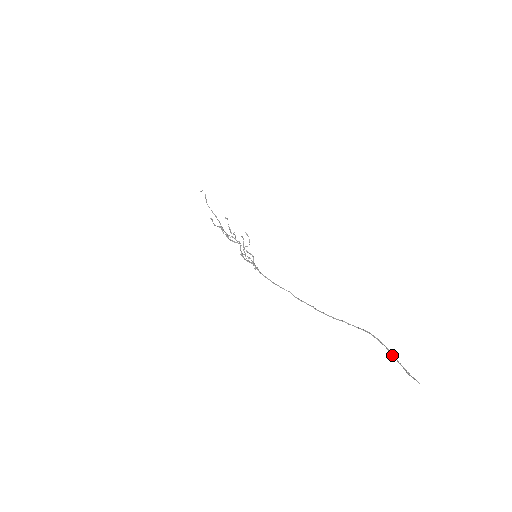
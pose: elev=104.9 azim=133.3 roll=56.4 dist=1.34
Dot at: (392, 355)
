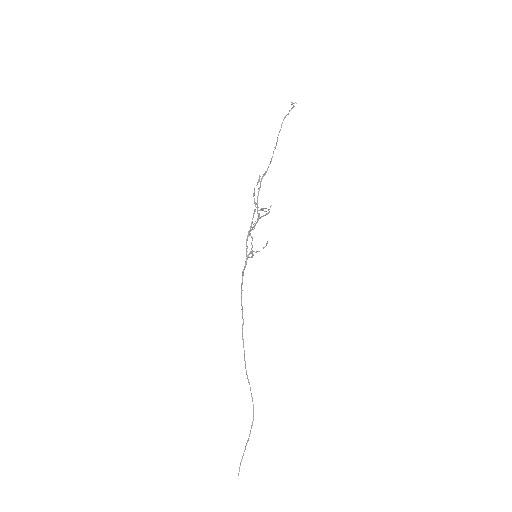
Dot at: (247, 442)
